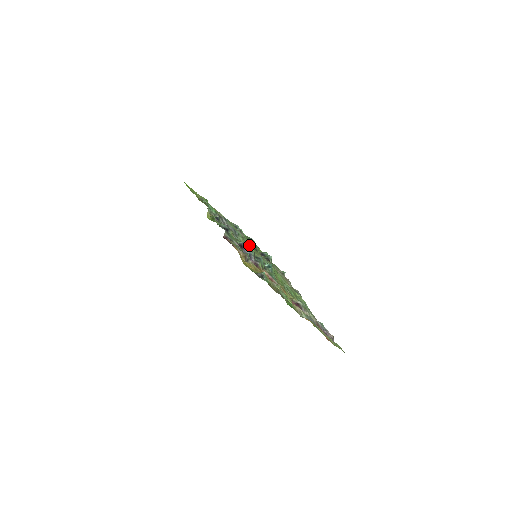
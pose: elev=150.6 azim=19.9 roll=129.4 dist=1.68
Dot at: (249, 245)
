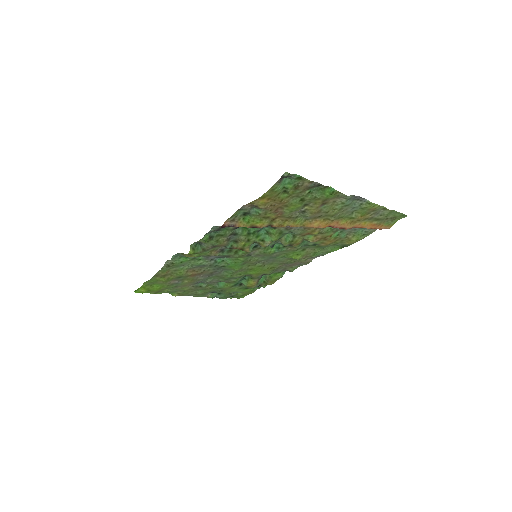
Dot at: occluded
